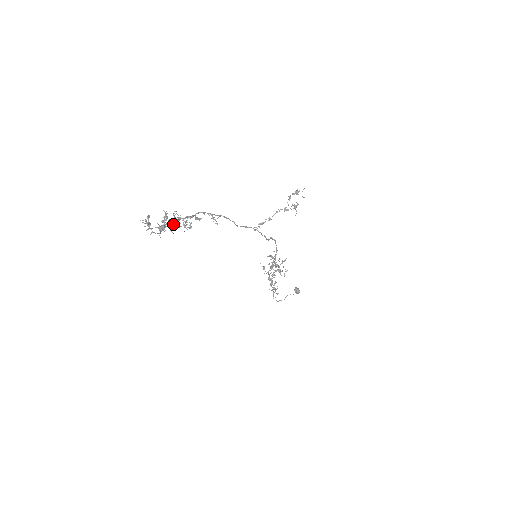
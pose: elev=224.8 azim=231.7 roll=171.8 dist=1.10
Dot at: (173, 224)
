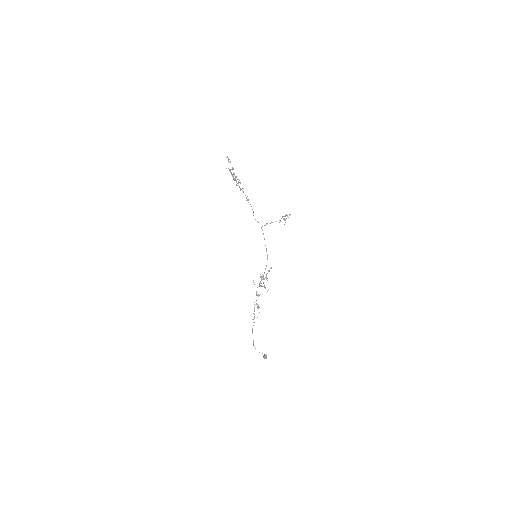
Dot at: occluded
